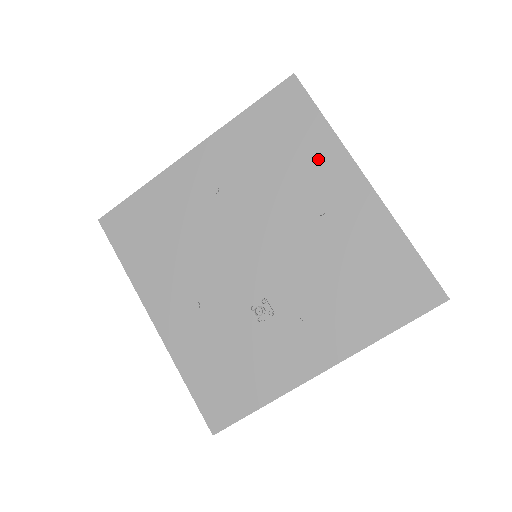
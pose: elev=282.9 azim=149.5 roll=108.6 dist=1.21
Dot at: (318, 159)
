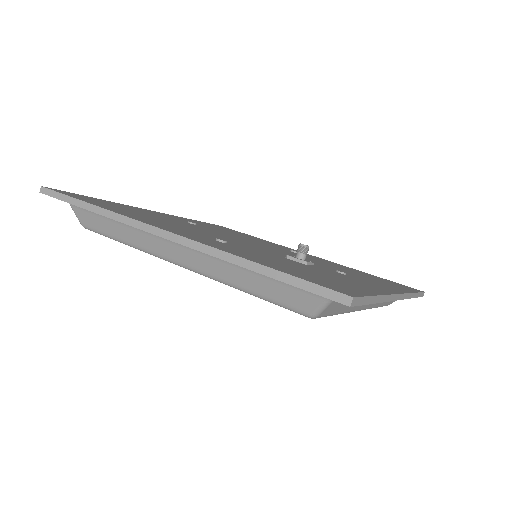
Dot at: occluded
